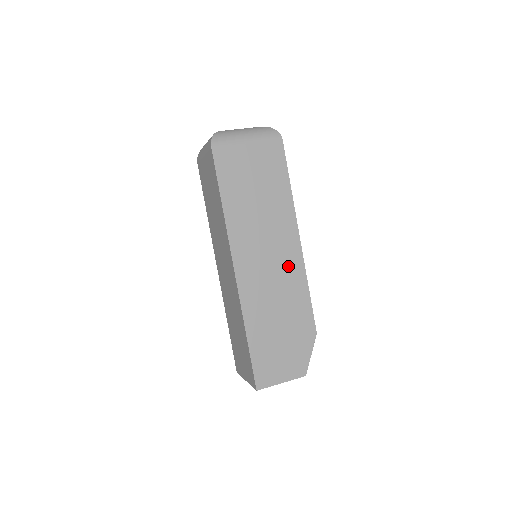
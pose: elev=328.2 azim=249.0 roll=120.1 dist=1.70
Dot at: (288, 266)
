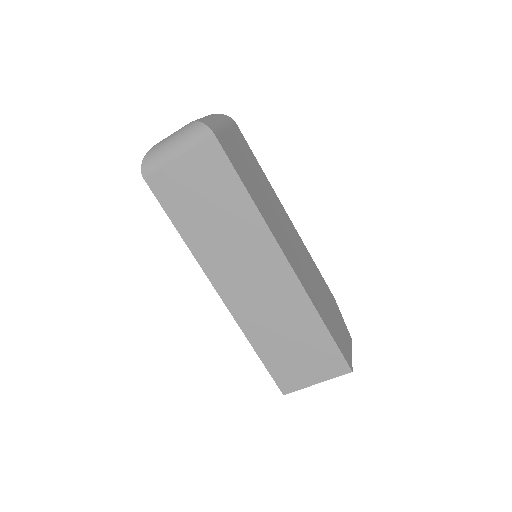
Dot at: (299, 245)
